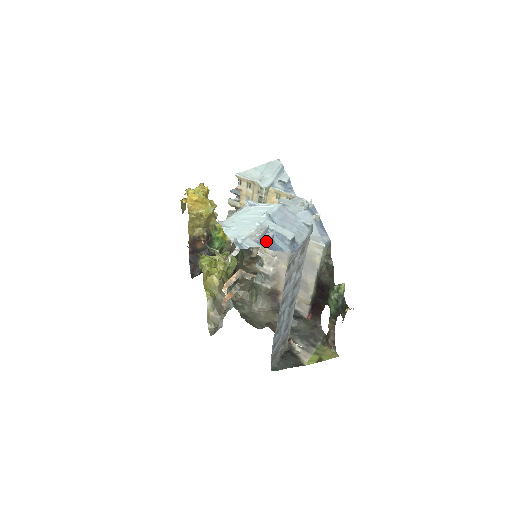
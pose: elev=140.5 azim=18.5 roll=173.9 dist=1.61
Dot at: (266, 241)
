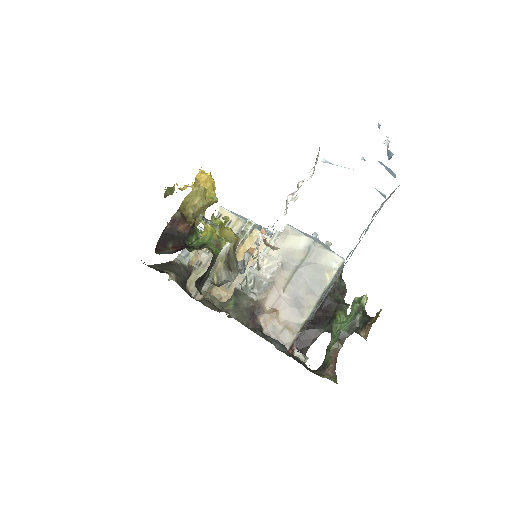
Dot at: (387, 155)
